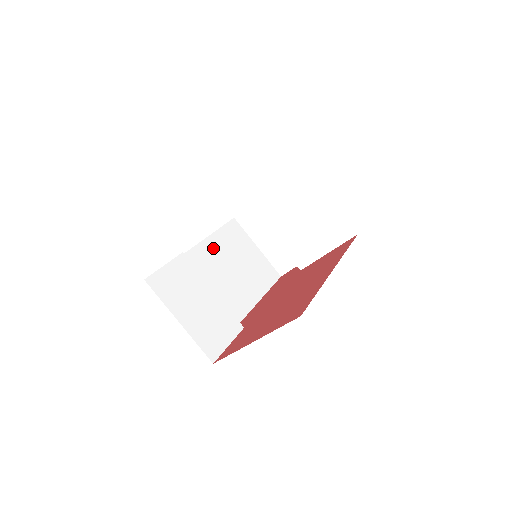
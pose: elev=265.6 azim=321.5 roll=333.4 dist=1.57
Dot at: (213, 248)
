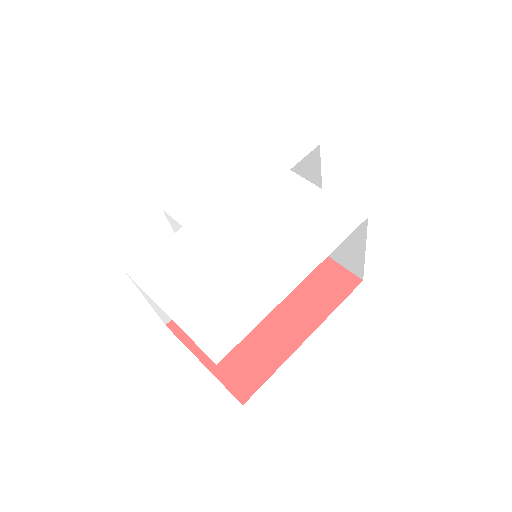
Dot at: occluded
